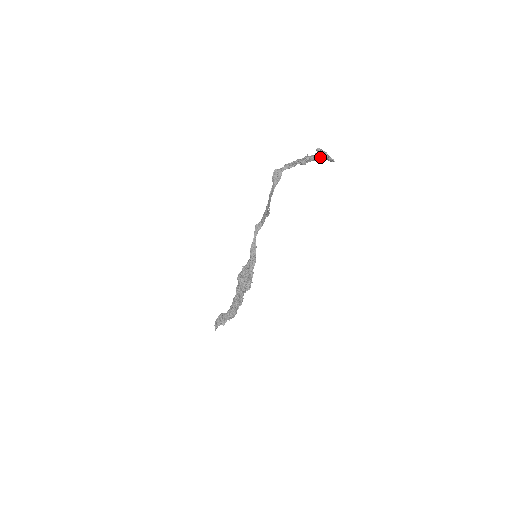
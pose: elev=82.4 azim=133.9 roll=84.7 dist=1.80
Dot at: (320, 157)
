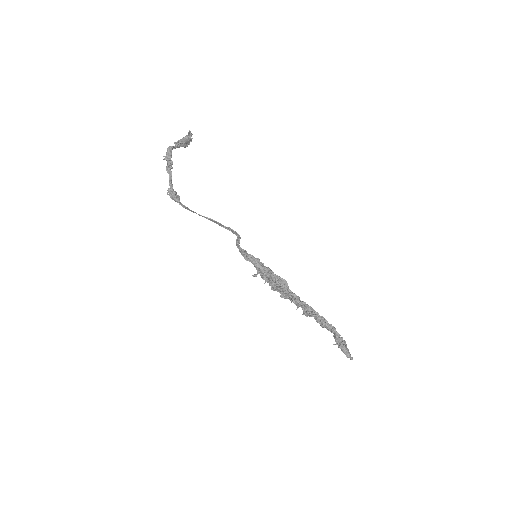
Dot at: (177, 145)
